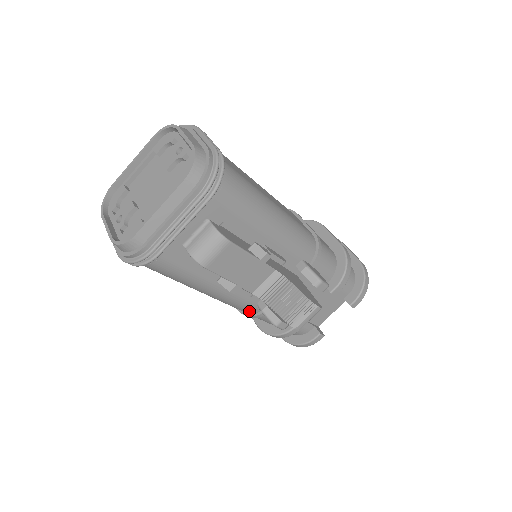
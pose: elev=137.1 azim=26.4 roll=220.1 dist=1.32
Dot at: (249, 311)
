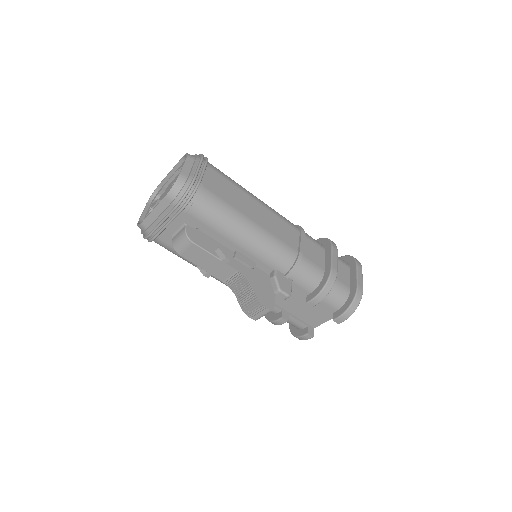
Dot at: occluded
